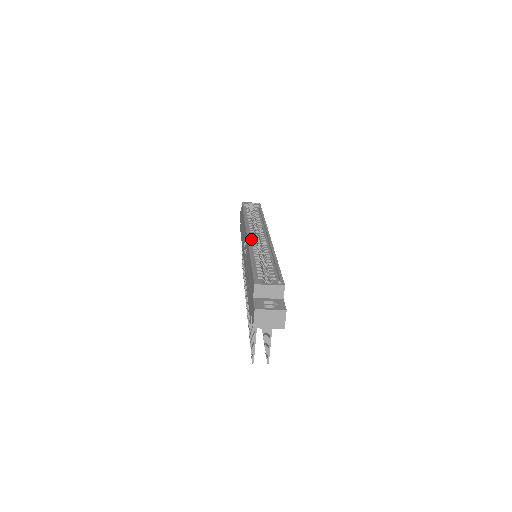
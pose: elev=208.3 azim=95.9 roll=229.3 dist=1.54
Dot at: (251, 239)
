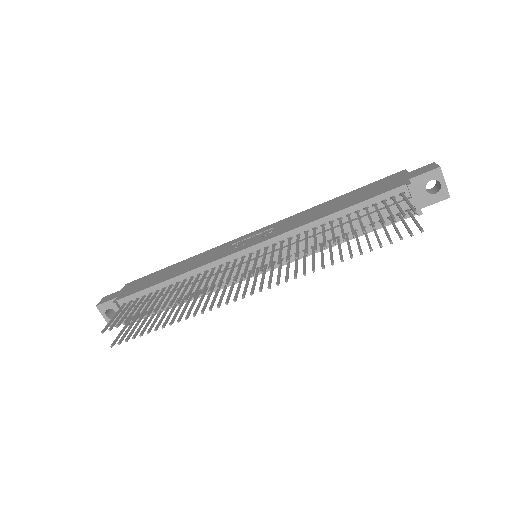
Dot at: occluded
